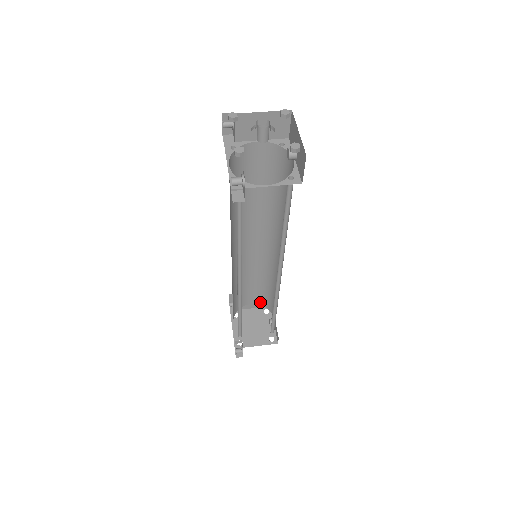
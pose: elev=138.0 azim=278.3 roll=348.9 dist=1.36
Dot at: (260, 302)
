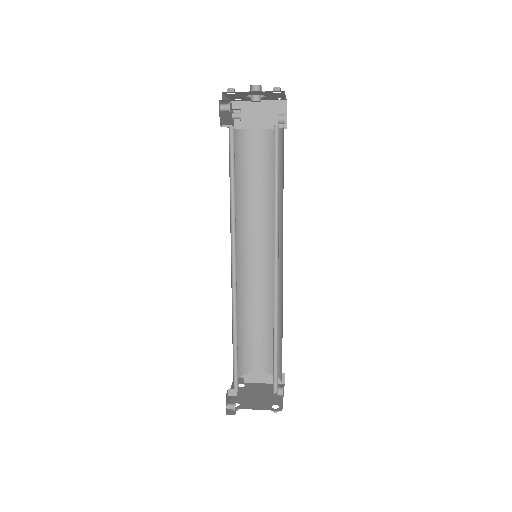
Dot at: (270, 368)
